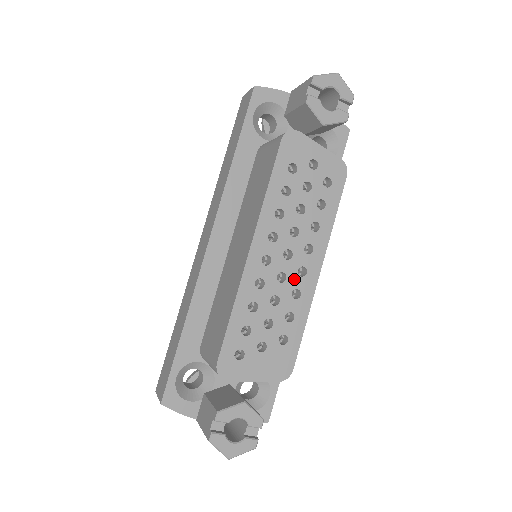
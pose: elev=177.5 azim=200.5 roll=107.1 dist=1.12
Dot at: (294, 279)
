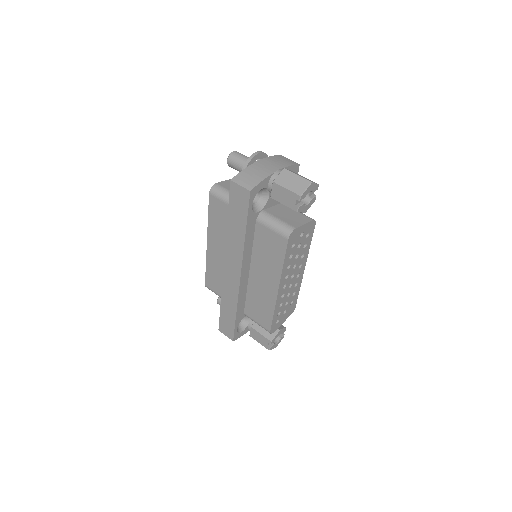
Dot at: (295, 281)
